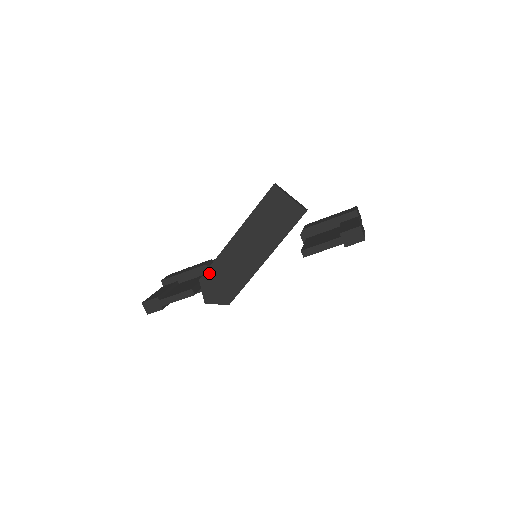
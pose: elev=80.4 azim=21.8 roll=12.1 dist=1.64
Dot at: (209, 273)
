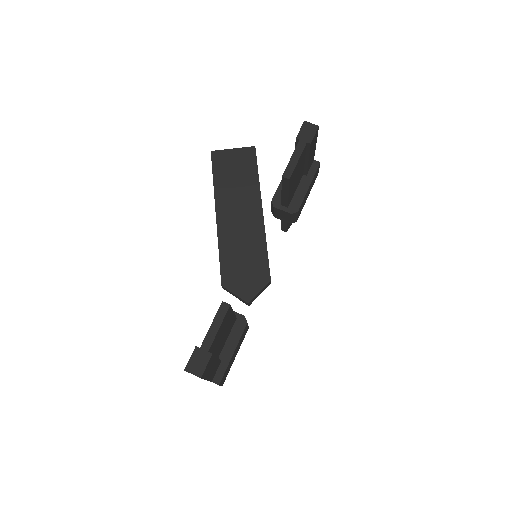
Dot at: (225, 270)
